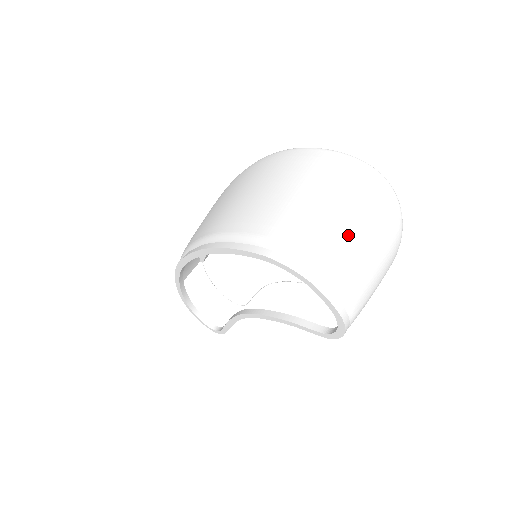
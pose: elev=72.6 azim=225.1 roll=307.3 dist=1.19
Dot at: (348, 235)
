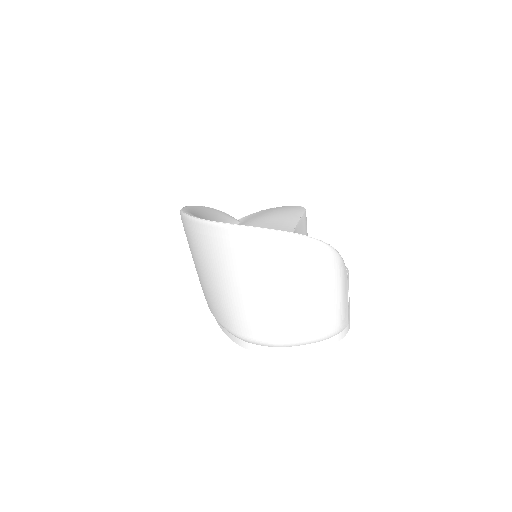
Dot at: (274, 307)
